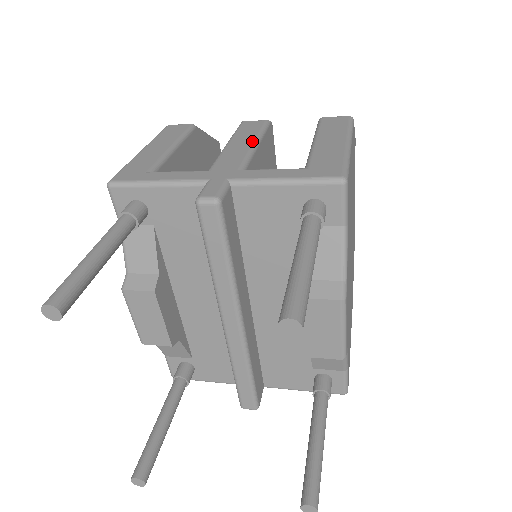
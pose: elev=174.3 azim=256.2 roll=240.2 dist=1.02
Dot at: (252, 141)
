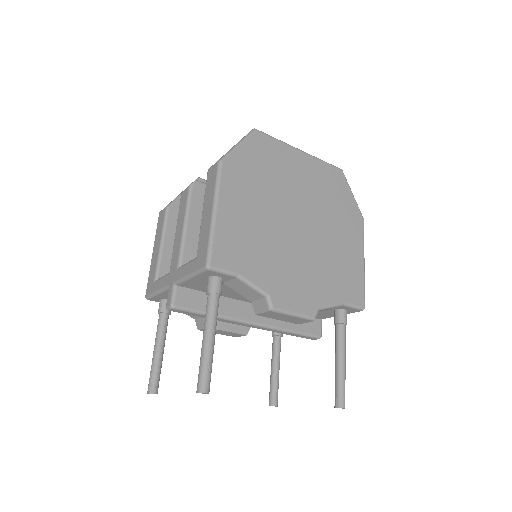
Dot at: (182, 226)
